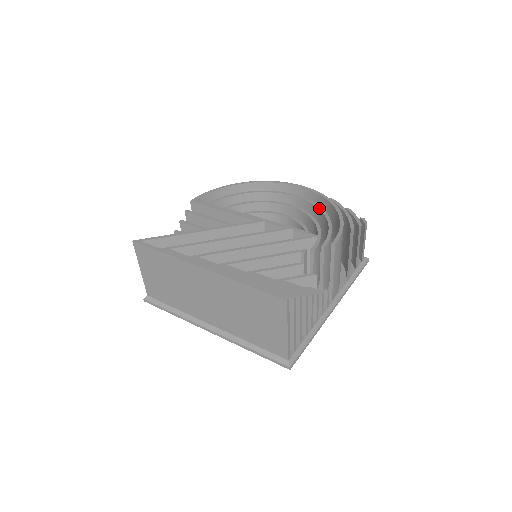
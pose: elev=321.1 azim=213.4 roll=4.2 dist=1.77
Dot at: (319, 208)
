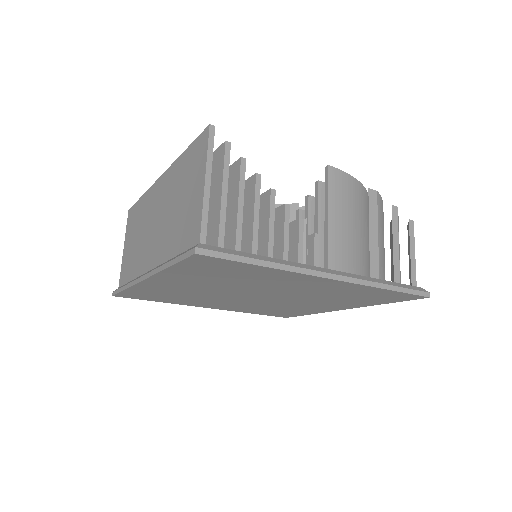
Dot at: occluded
